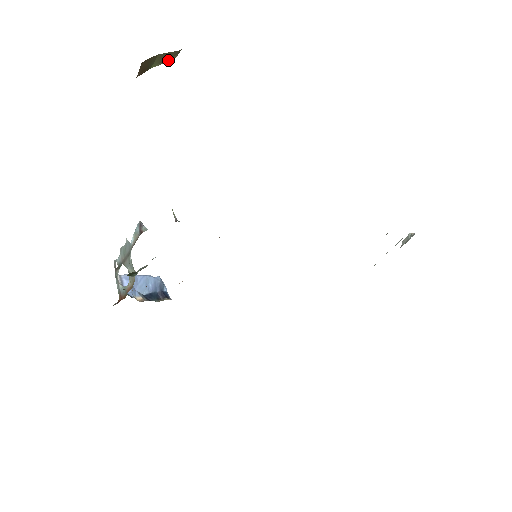
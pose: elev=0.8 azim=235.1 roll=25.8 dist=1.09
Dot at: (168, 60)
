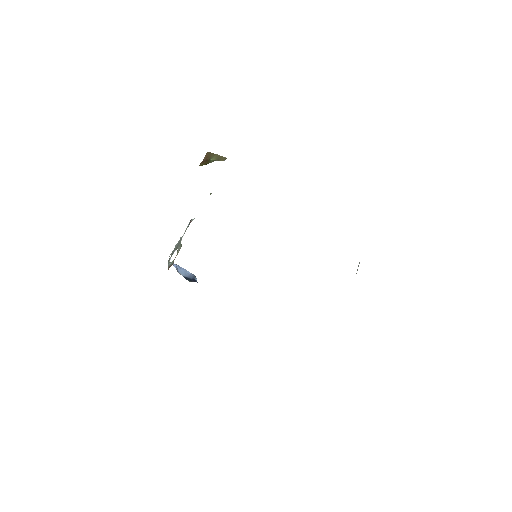
Dot at: (220, 160)
